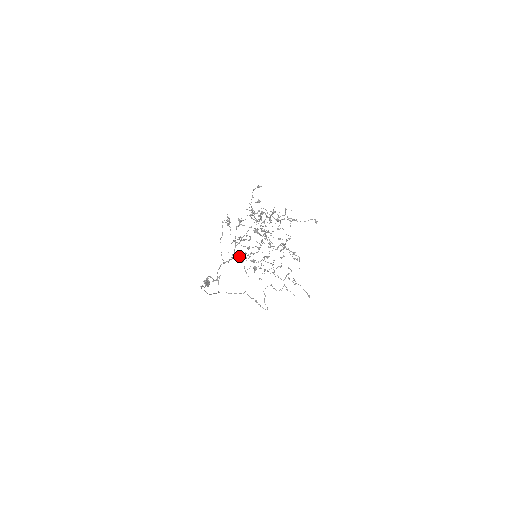
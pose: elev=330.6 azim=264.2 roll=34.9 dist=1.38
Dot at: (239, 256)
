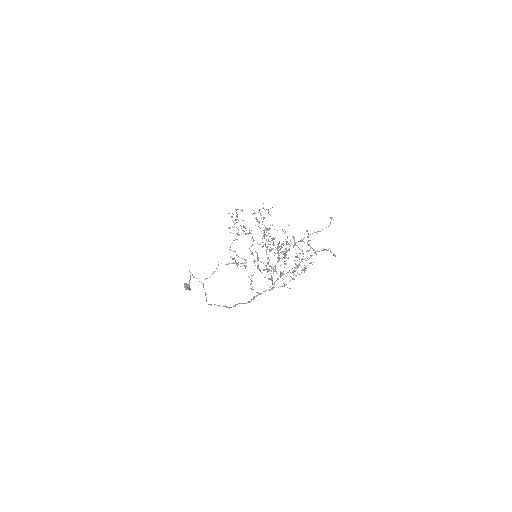
Dot at: occluded
